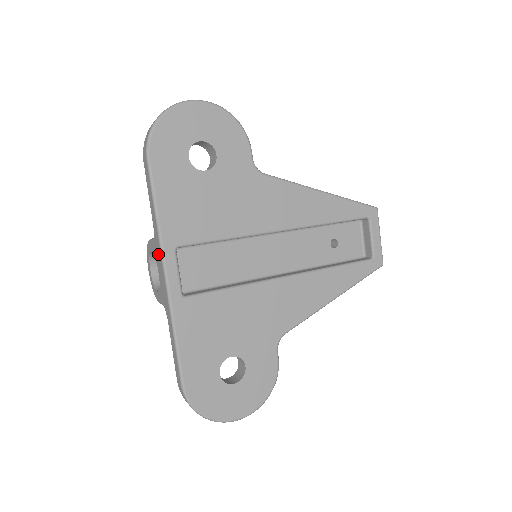
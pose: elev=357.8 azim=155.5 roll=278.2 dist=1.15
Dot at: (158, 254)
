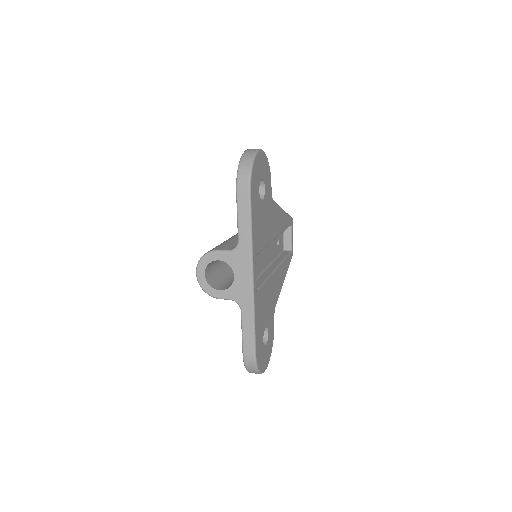
Dot at: (243, 262)
